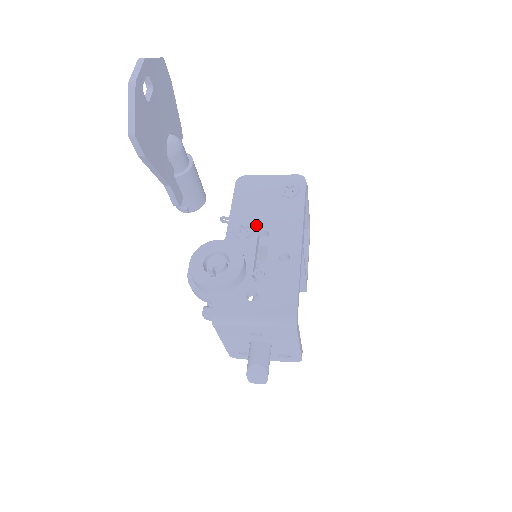
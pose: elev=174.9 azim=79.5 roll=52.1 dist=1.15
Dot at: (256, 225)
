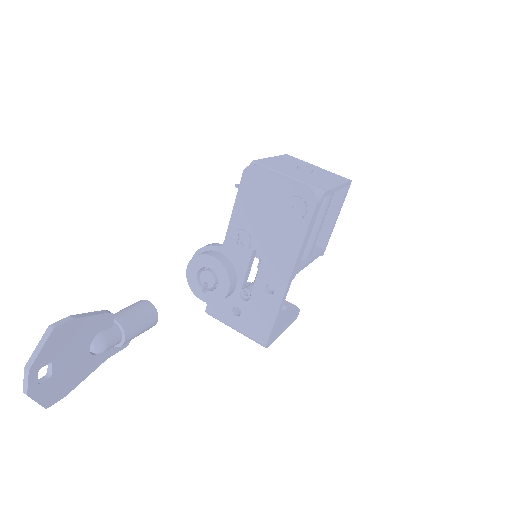
Dot at: (253, 241)
